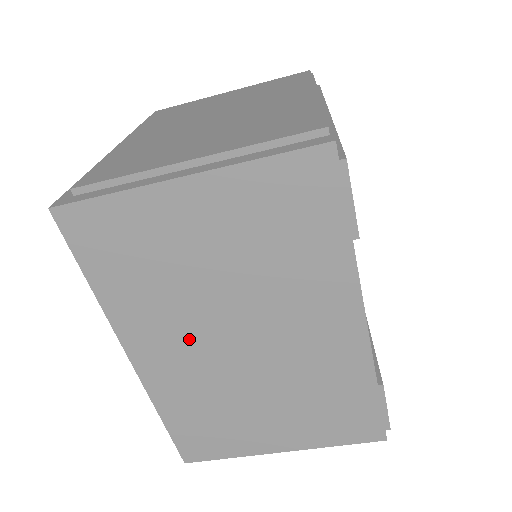
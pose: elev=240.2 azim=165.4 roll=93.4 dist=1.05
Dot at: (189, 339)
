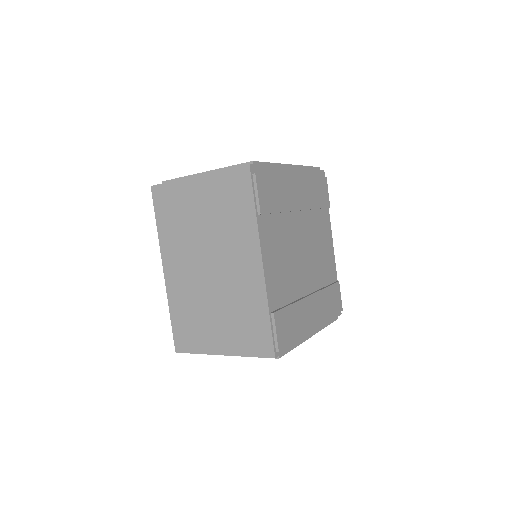
Dot at: (188, 262)
